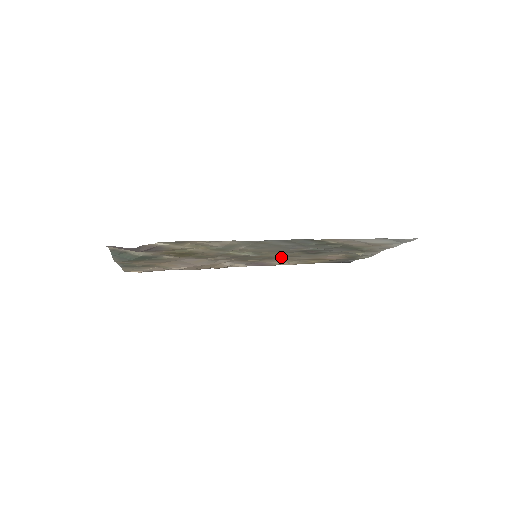
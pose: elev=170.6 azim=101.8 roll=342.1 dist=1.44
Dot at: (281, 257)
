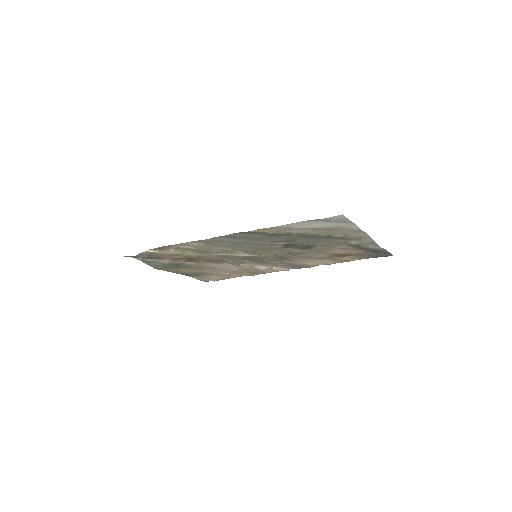
Dot at: (295, 256)
